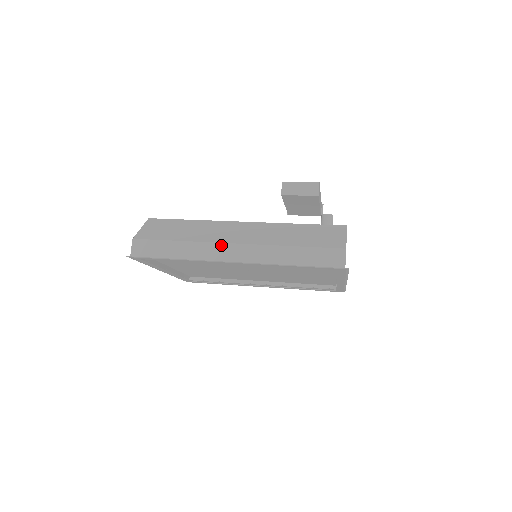
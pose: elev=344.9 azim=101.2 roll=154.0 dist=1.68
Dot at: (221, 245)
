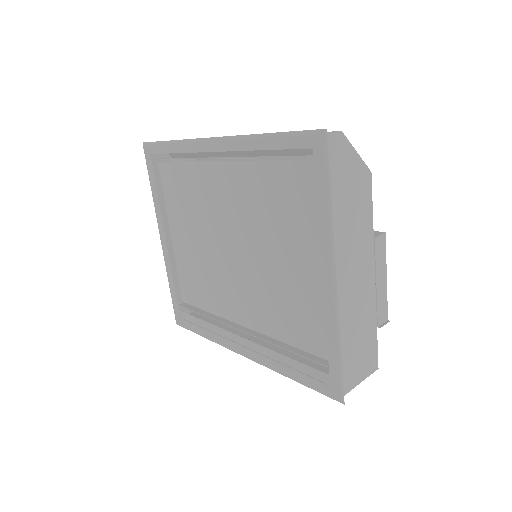
Dot at: occluded
